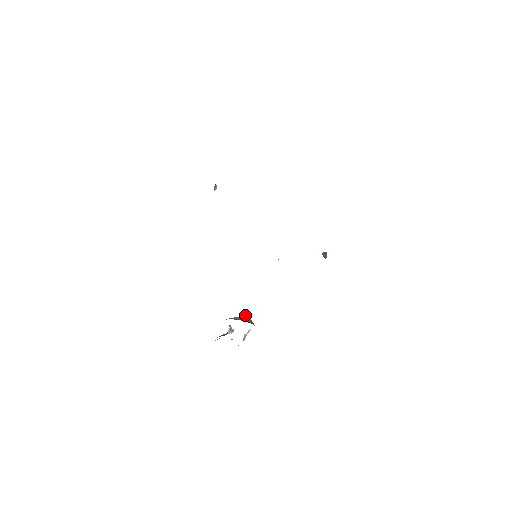
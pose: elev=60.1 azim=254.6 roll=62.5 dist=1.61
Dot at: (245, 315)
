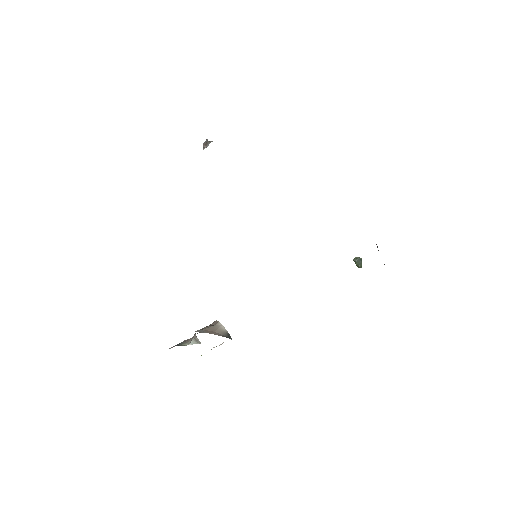
Dot at: (219, 324)
